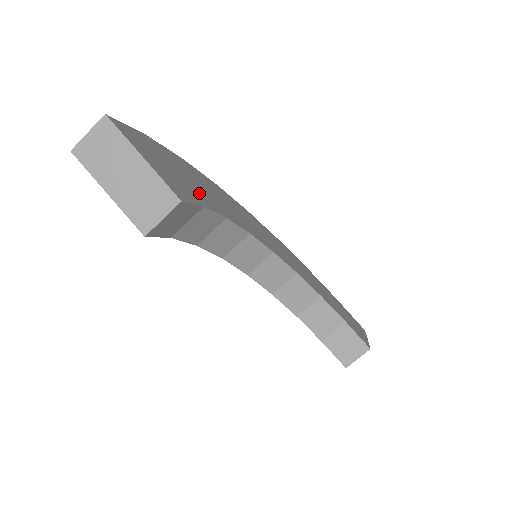
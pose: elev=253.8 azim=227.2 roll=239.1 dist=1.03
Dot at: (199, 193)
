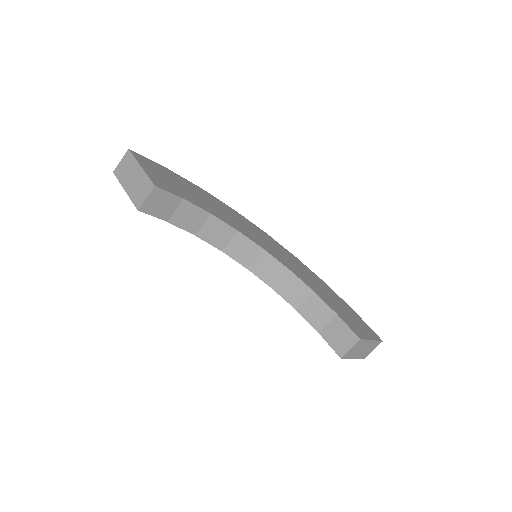
Dot at: (191, 197)
